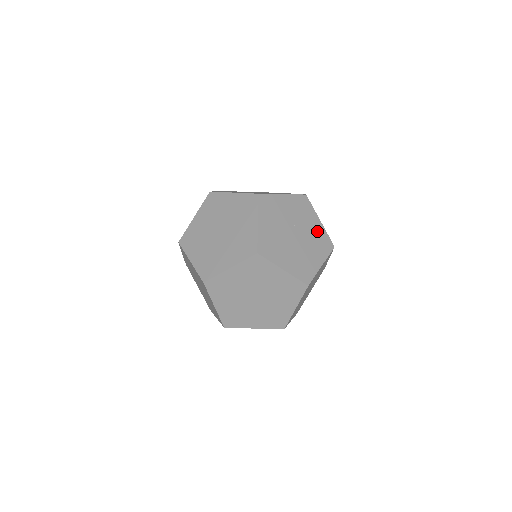
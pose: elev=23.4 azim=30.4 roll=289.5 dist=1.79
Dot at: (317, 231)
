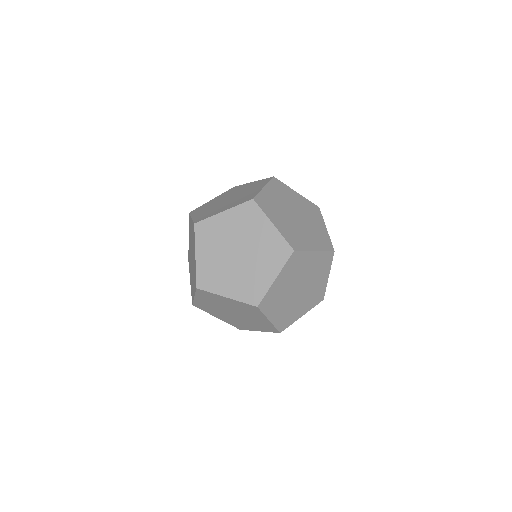
Dot at: (320, 286)
